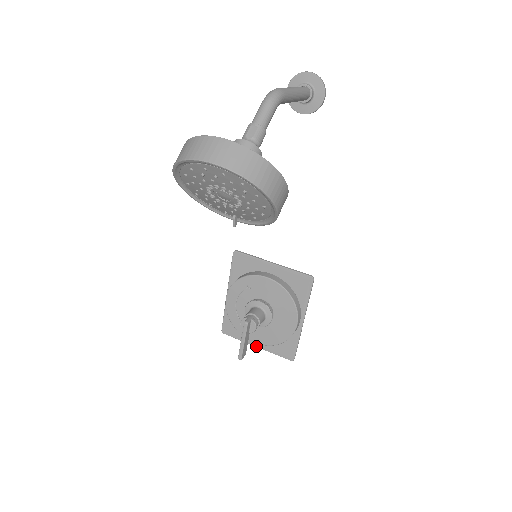
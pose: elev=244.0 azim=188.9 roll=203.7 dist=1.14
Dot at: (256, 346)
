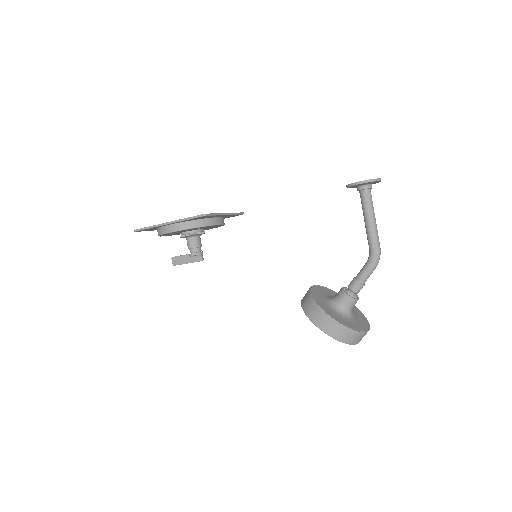
Dot at: occluded
